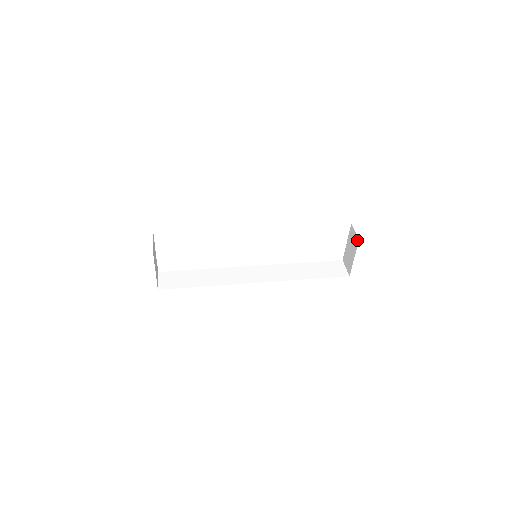
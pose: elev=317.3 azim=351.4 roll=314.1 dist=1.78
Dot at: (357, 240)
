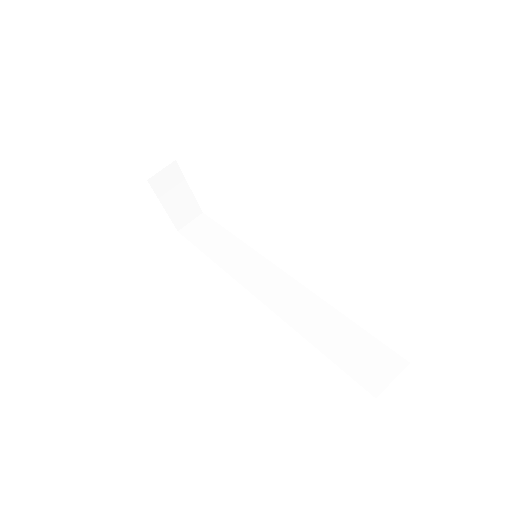
Dot at: occluded
